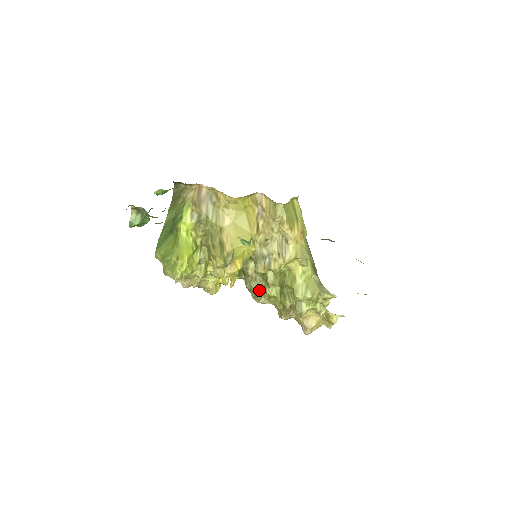
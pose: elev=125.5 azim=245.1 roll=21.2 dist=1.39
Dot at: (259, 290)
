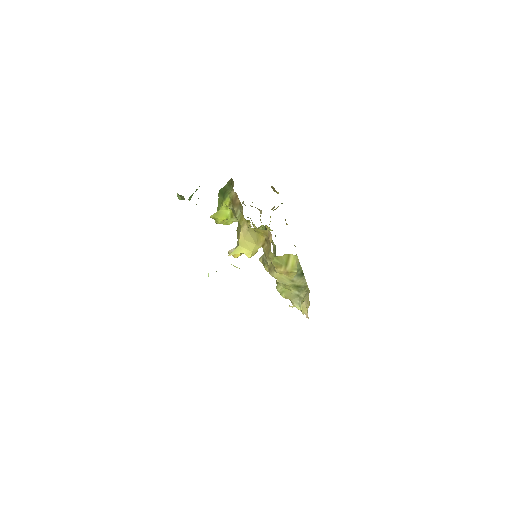
Dot at: occluded
